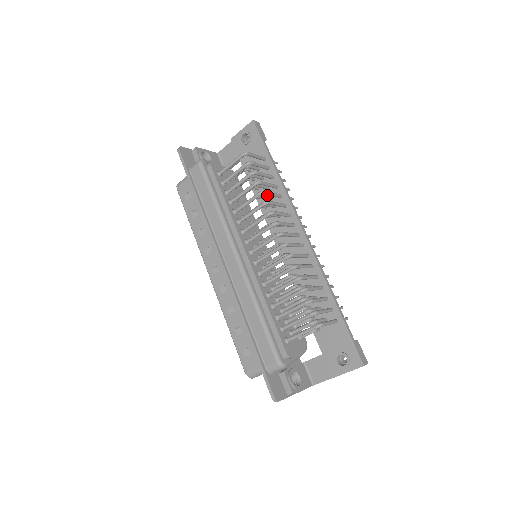
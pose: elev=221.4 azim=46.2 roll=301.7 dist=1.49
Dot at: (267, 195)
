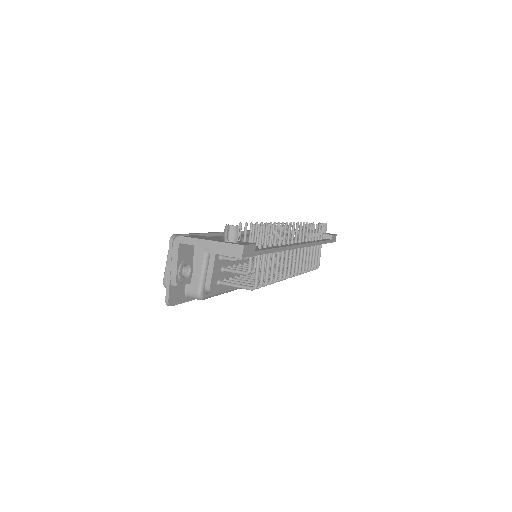
Dot at: occluded
